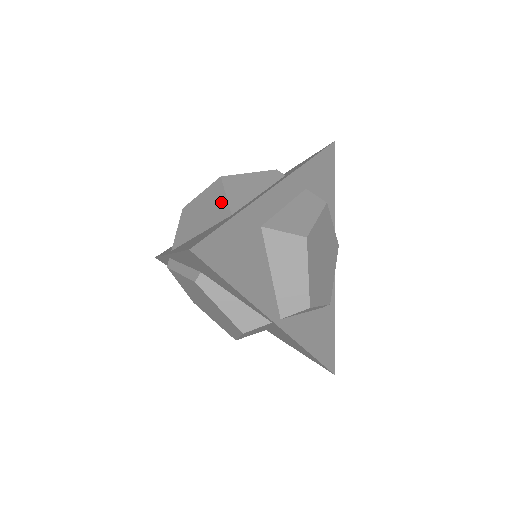
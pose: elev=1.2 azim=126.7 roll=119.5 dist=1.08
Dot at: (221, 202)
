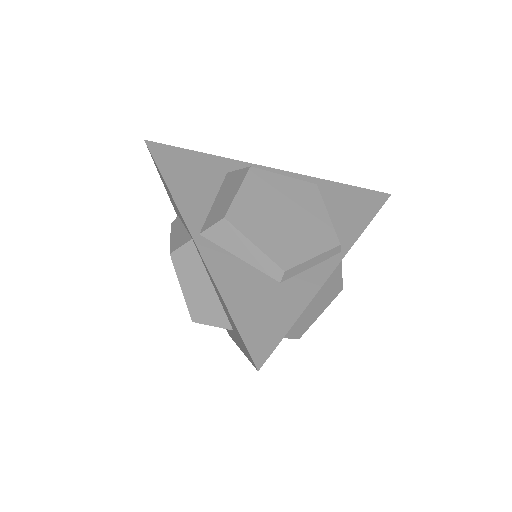
Dot at: occluded
